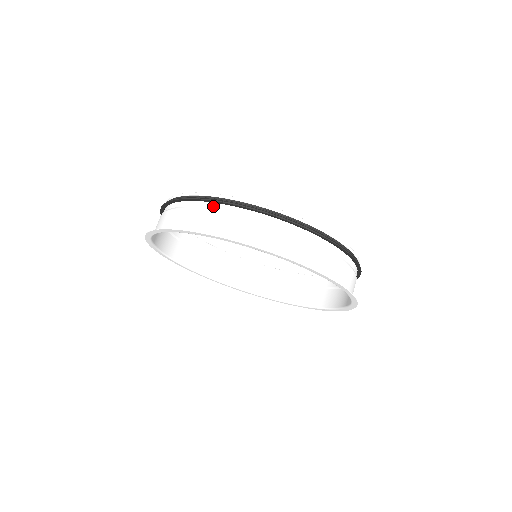
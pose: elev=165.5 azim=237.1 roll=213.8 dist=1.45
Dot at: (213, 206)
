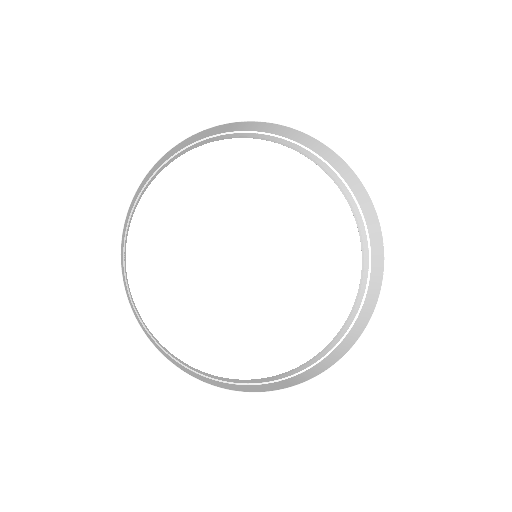
Dot at: (285, 140)
